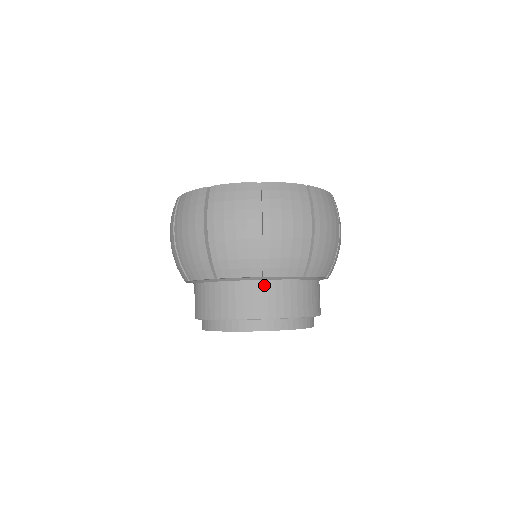
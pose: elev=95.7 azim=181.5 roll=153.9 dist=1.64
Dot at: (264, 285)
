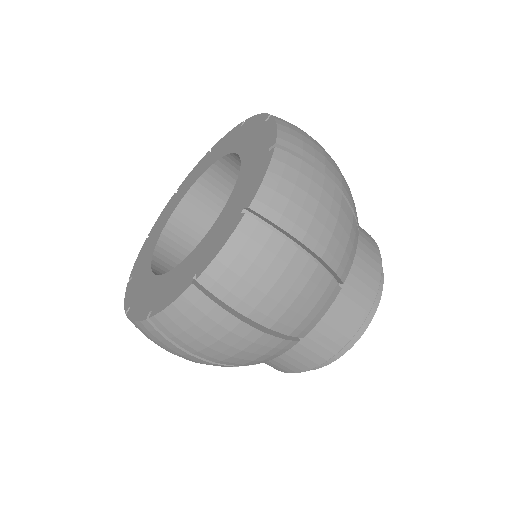
Dot at: (342, 286)
